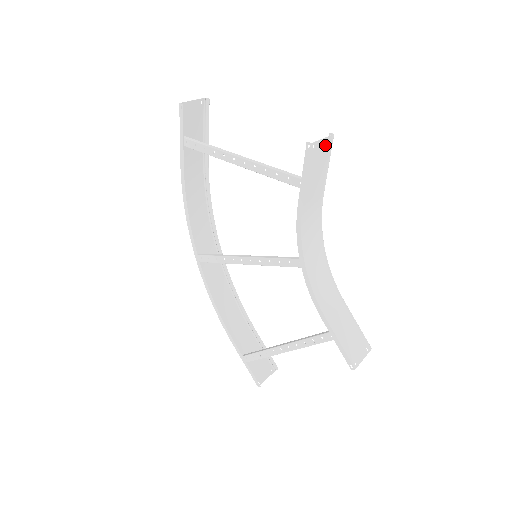
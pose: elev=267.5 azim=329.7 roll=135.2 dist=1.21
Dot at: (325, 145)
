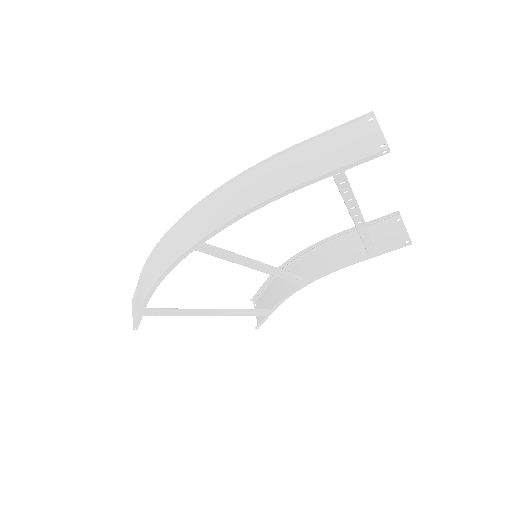
Dot at: (397, 226)
